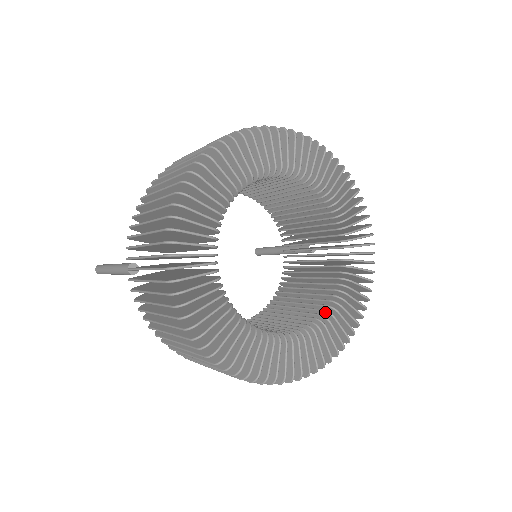
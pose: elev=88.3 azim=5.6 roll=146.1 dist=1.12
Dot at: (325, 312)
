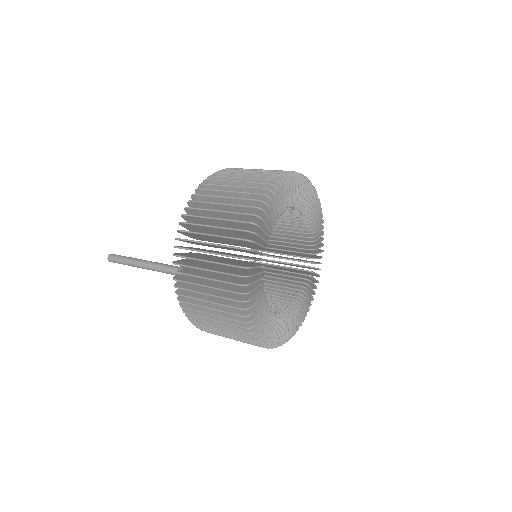
Dot at: (299, 295)
